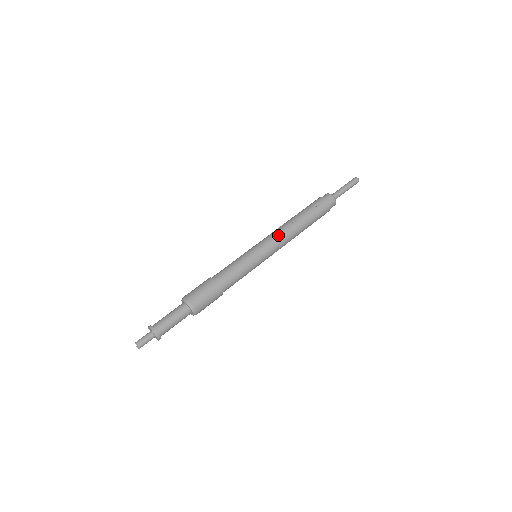
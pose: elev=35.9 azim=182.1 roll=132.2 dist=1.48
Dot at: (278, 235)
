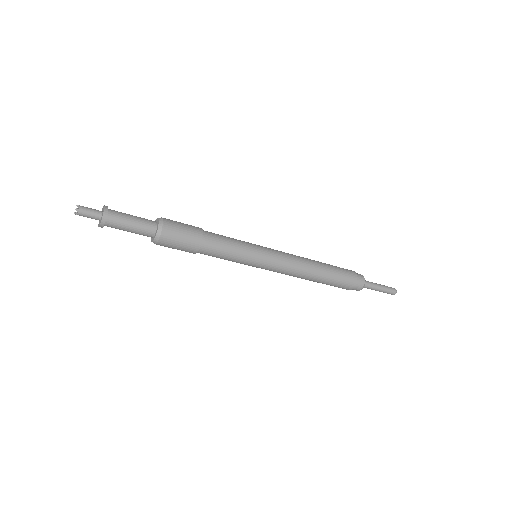
Dot at: (290, 254)
